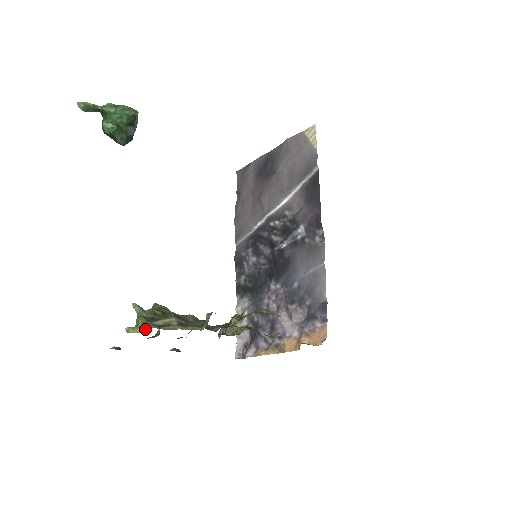
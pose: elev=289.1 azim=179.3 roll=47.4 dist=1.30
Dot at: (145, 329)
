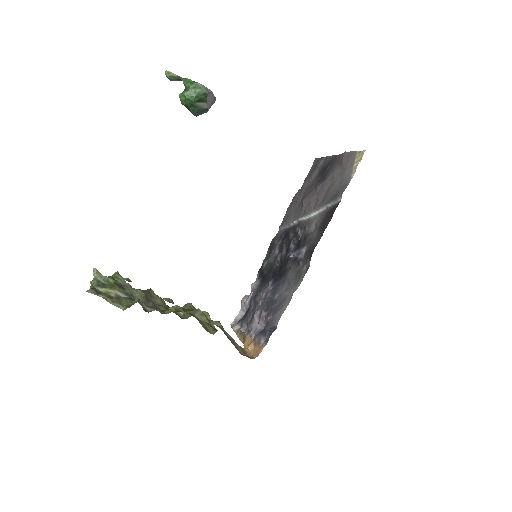
Dot at: occluded
